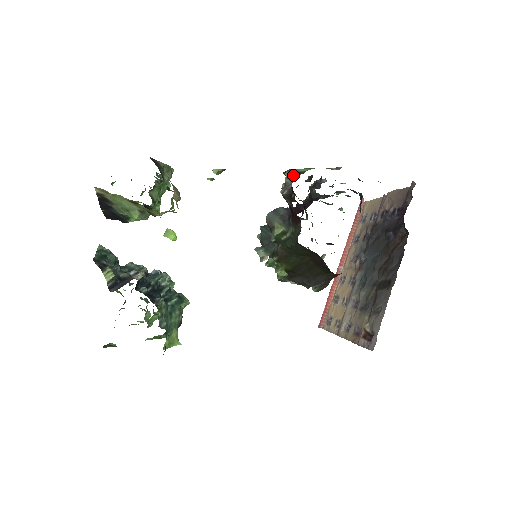
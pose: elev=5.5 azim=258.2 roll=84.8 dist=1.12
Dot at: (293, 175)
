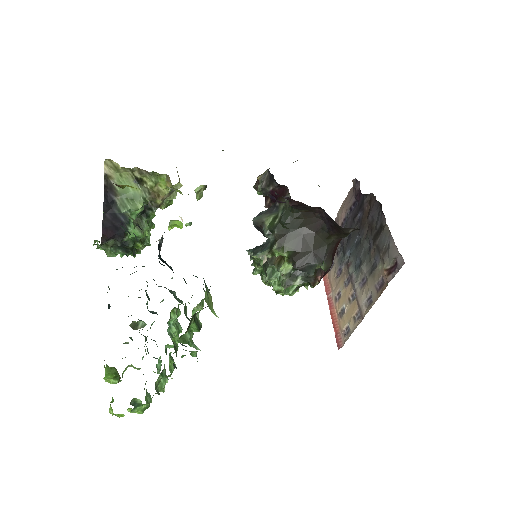
Dot at: (265, 172)
